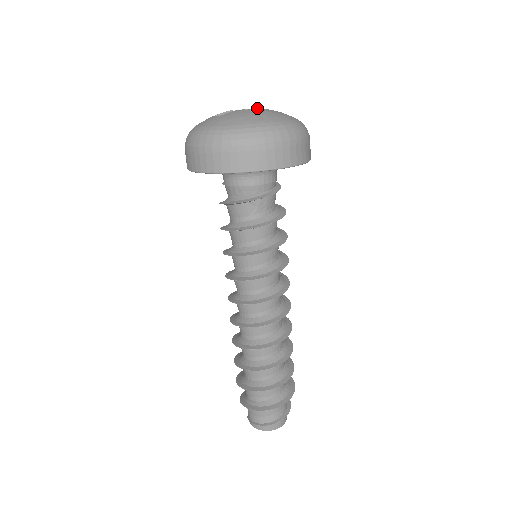
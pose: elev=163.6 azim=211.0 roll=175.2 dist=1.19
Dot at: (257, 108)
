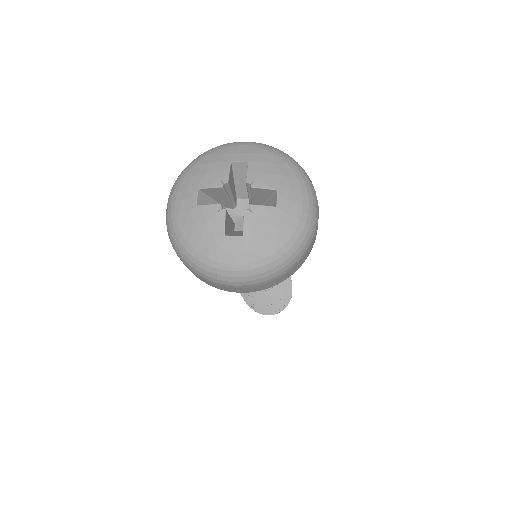
Dot at: (253, 188)
